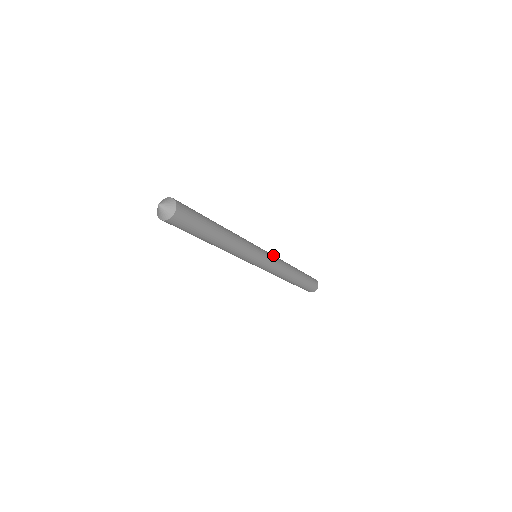
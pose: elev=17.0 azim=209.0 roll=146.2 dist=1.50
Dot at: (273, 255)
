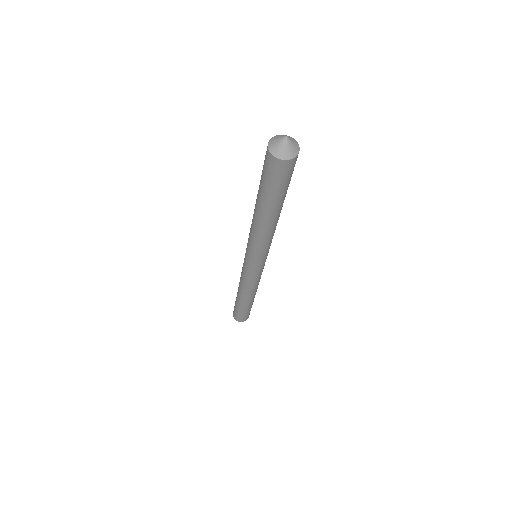
Dot at: occluded
